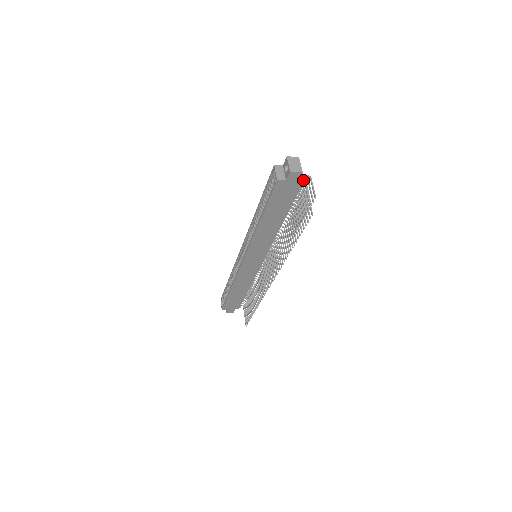
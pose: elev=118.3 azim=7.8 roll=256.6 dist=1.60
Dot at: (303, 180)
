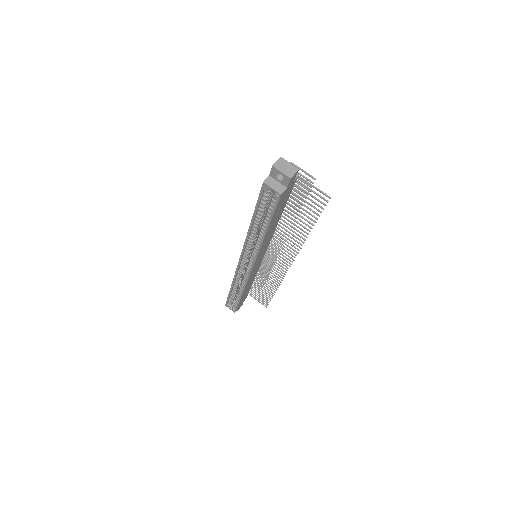
Dot at: occluded
